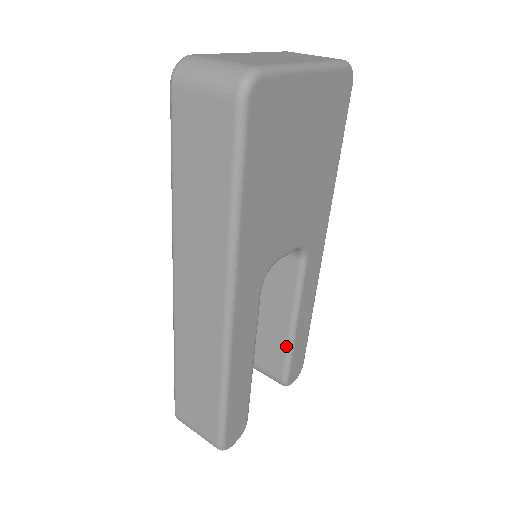
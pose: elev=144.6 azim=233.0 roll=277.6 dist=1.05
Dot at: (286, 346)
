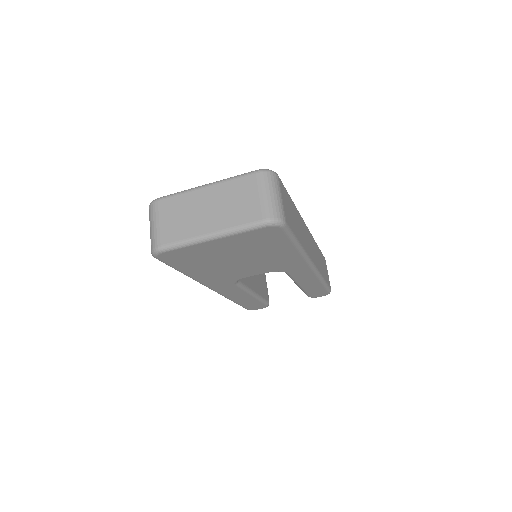
Dot at: occluded
